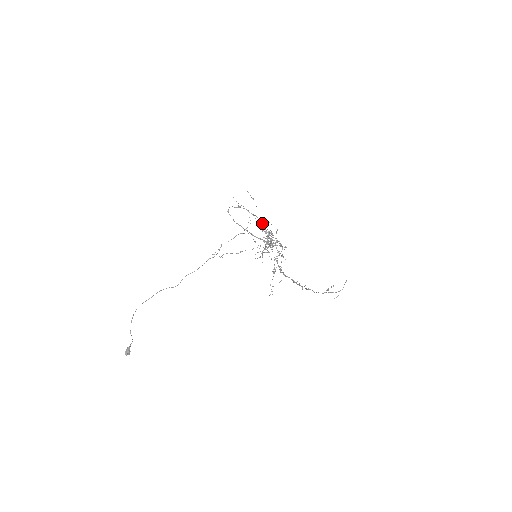
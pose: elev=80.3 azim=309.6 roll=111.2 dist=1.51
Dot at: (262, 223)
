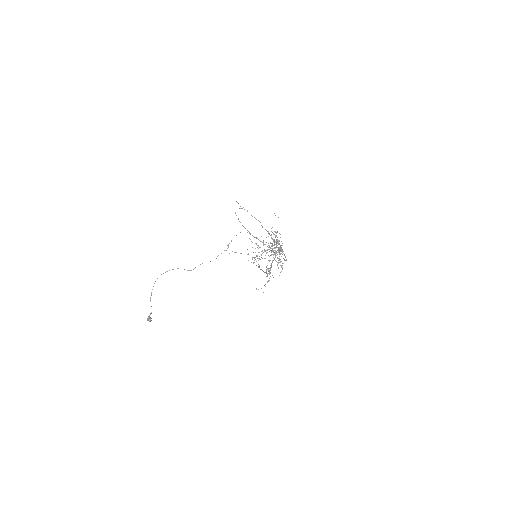
Dot at: occluded
